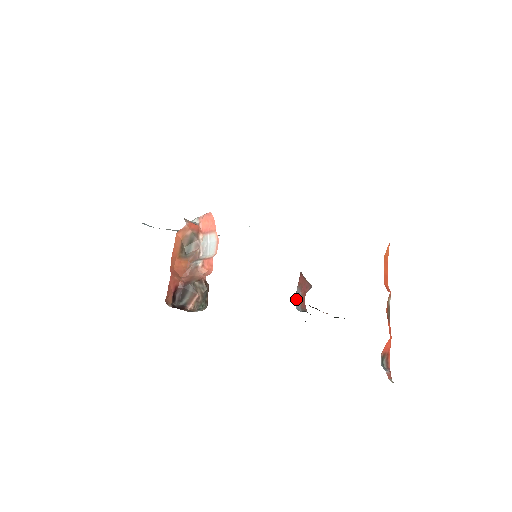
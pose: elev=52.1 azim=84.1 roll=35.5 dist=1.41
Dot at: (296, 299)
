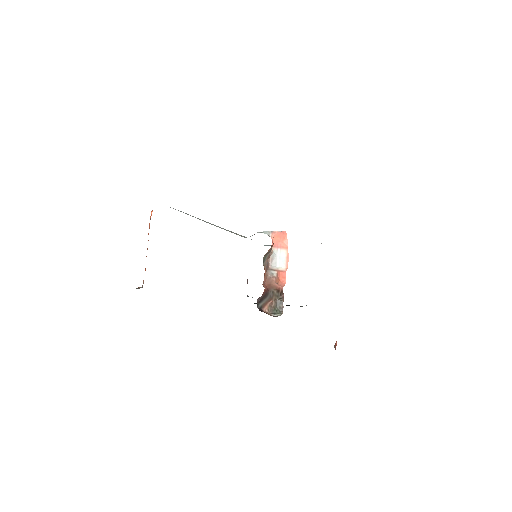
Dot at: occluded
